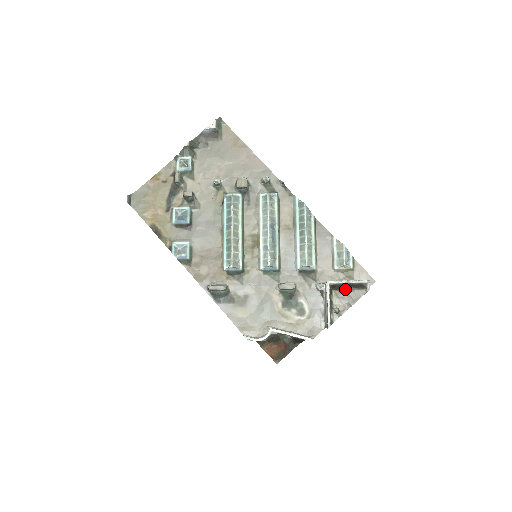
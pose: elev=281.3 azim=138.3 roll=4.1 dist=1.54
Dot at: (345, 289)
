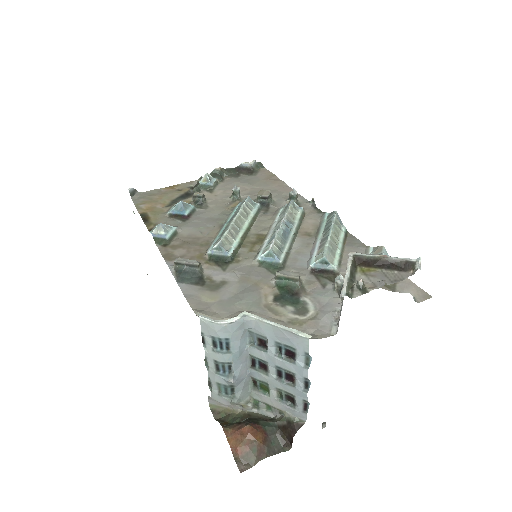
Dot at: (378, 267)
